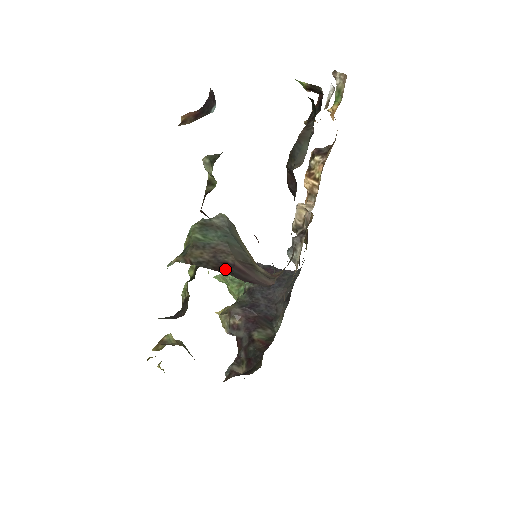
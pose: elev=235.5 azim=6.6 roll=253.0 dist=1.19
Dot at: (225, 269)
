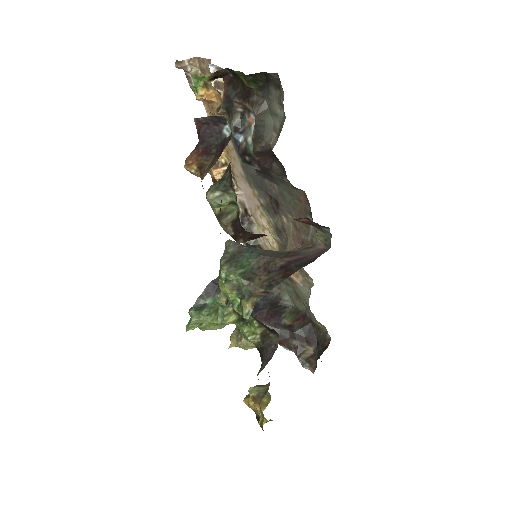
Dot at: (290, 270)
